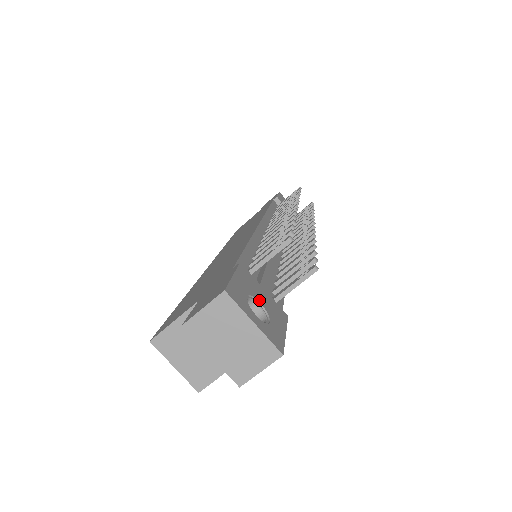
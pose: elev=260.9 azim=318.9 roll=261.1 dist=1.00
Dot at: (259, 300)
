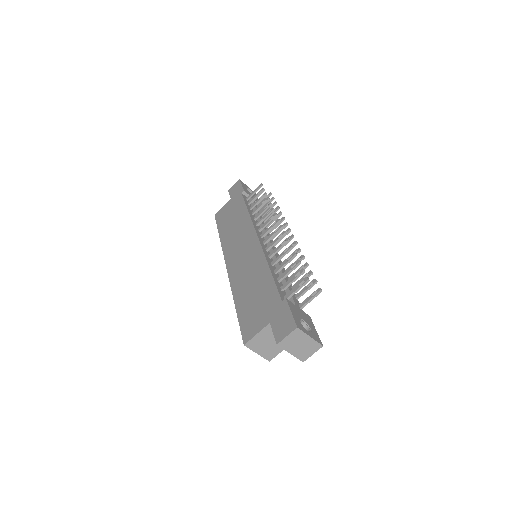
Dot at: (302, 319)
